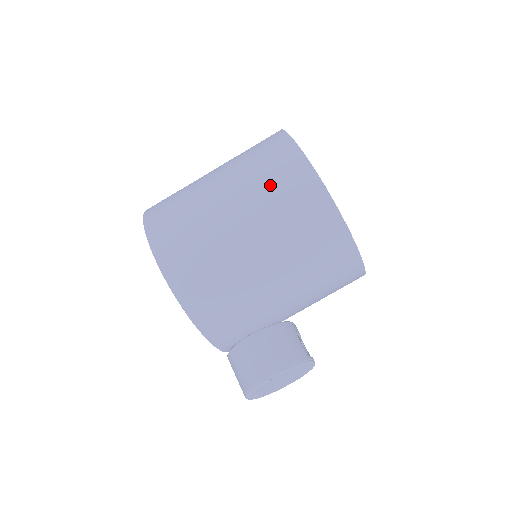
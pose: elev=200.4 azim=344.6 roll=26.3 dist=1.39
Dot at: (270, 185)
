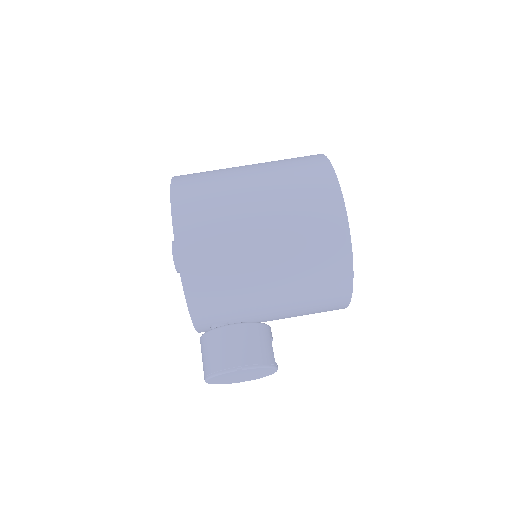
Dot at: (300, 199)
